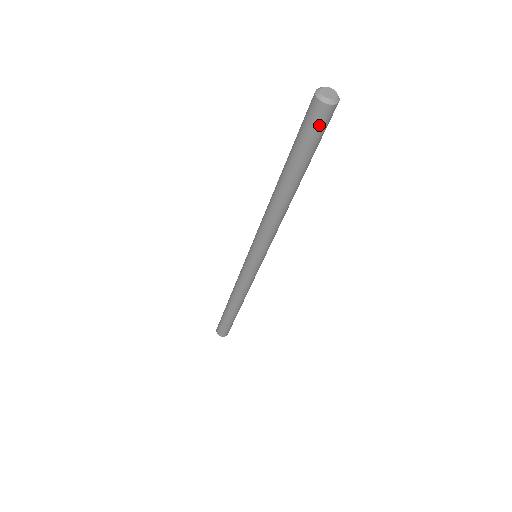
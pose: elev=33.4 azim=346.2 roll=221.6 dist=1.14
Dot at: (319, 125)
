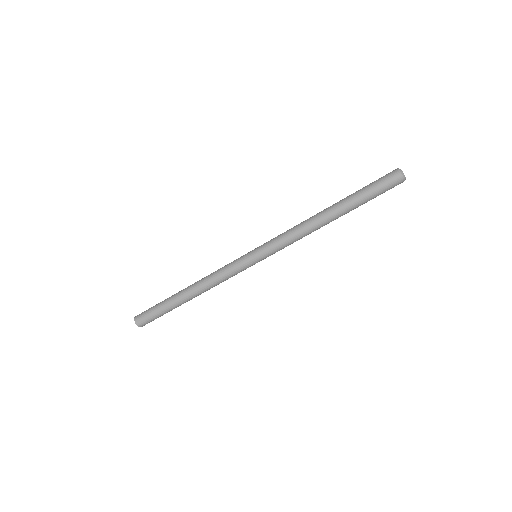
Dot at: (385, 179)
